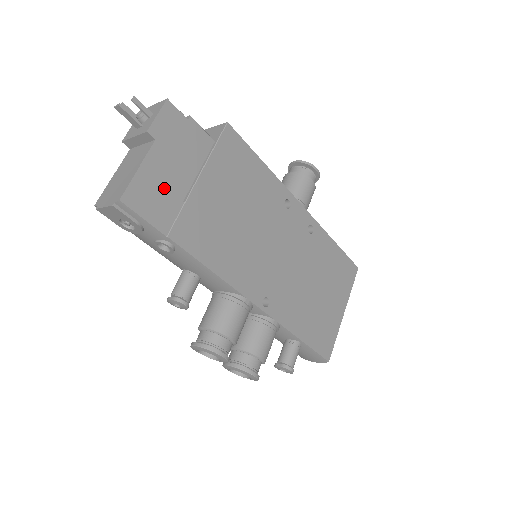
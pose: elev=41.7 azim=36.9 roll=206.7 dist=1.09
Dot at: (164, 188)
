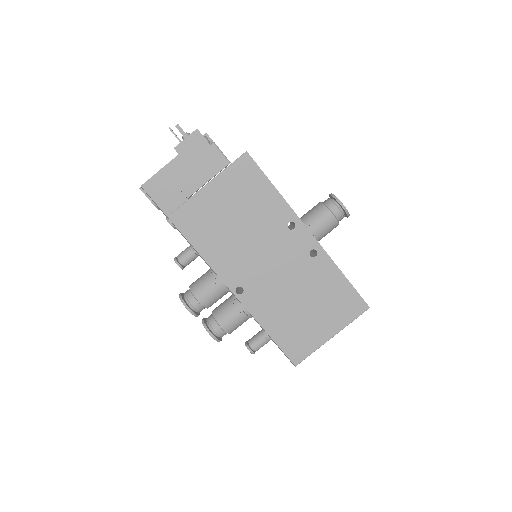
Dot at: (175, 186)
